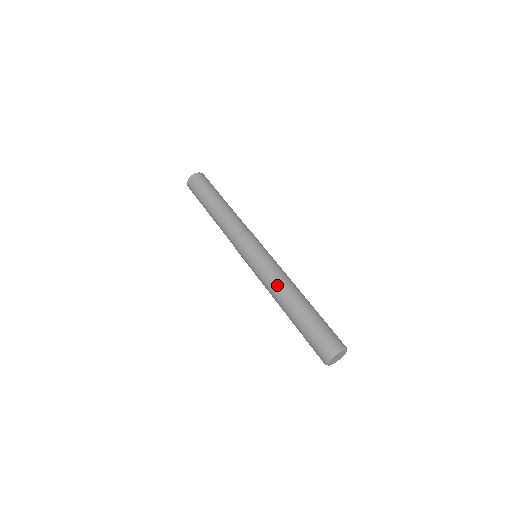
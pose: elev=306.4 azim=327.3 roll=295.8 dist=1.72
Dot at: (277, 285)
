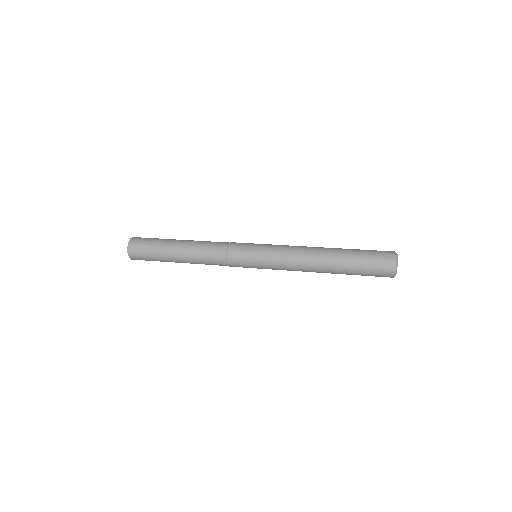
Dot at: (304, 247)
